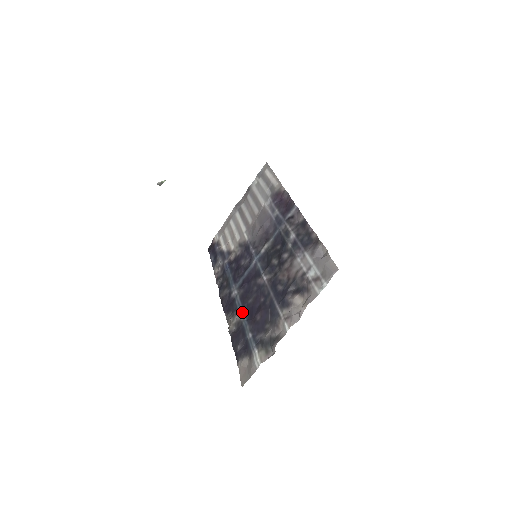
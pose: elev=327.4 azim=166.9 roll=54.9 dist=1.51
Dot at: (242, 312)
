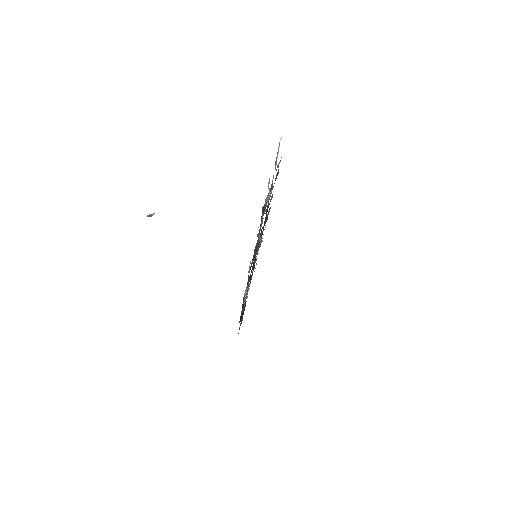
Dot at: occluded
